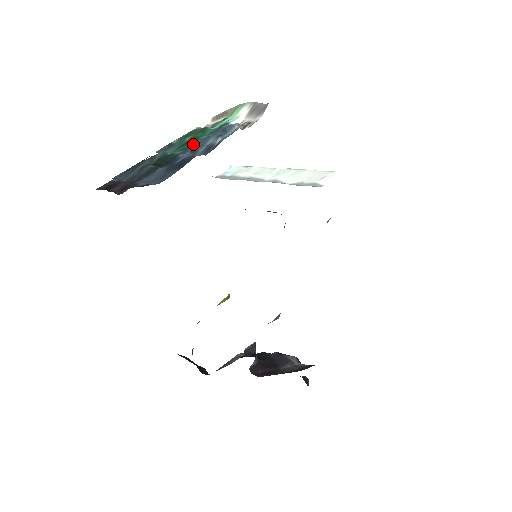
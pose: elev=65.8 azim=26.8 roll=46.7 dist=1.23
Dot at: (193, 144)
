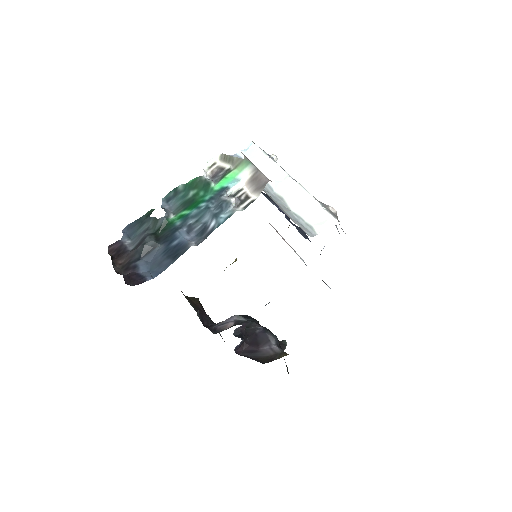
Dot at: (192, 214)
